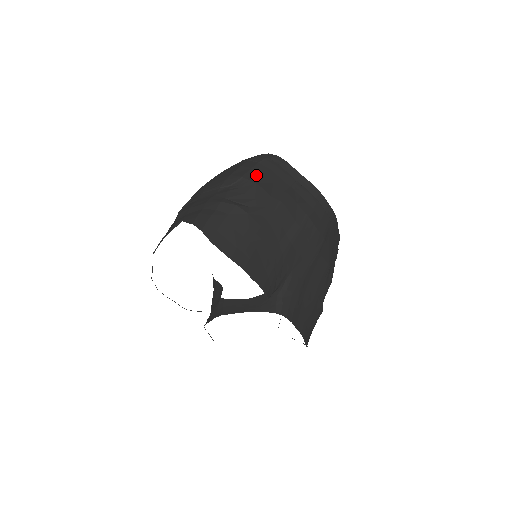
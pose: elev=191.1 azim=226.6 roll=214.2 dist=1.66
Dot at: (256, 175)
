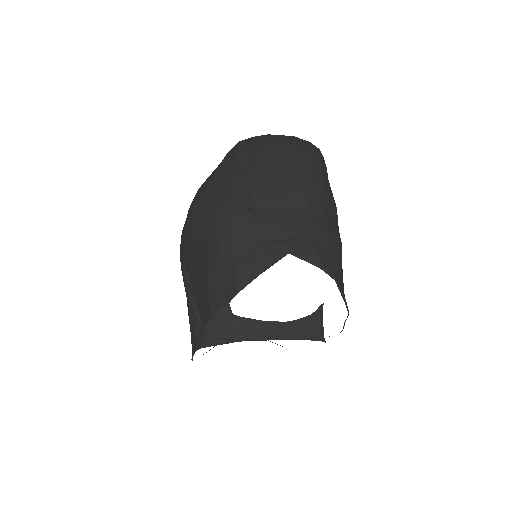
Dot at: (328, 185)
